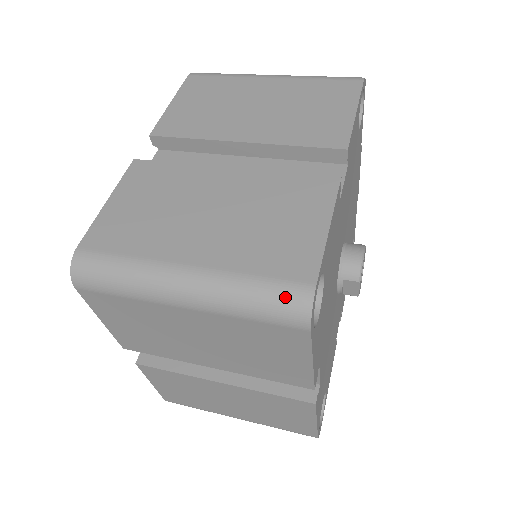
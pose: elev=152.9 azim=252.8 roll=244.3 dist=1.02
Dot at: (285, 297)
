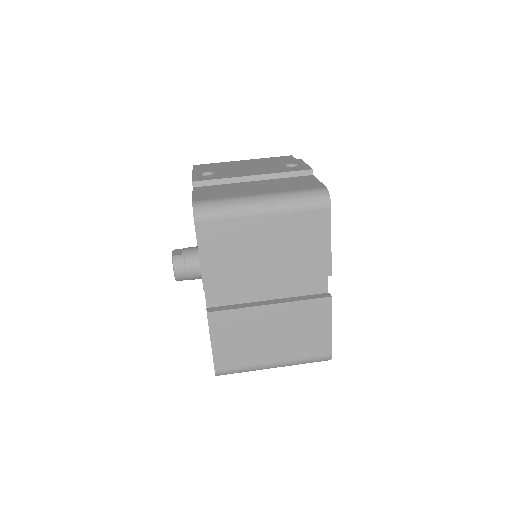
Dot at: (320, 361)
